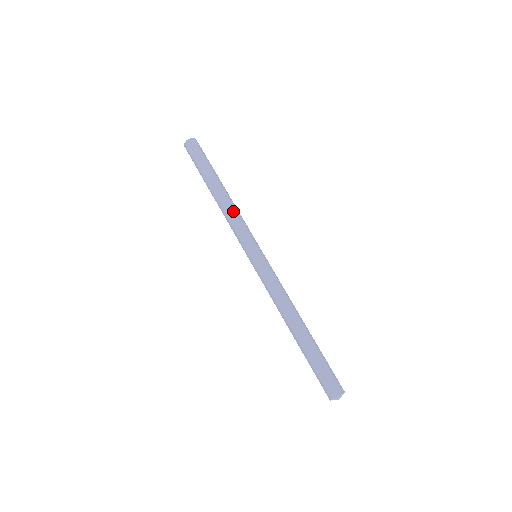
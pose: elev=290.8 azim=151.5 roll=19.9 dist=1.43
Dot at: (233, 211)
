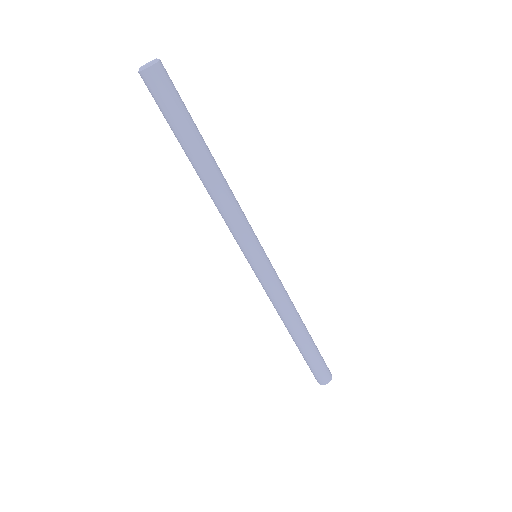
Dot at: (224, 206)
